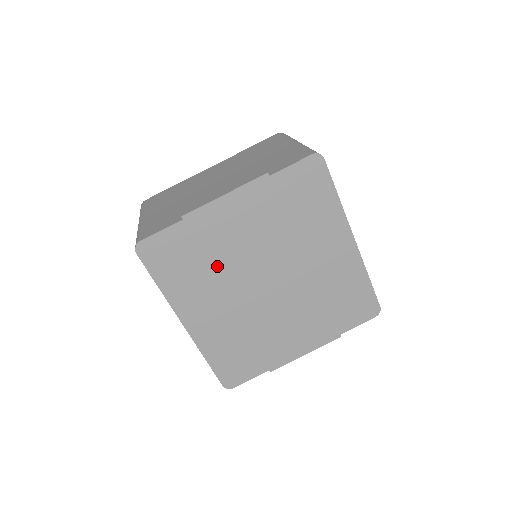
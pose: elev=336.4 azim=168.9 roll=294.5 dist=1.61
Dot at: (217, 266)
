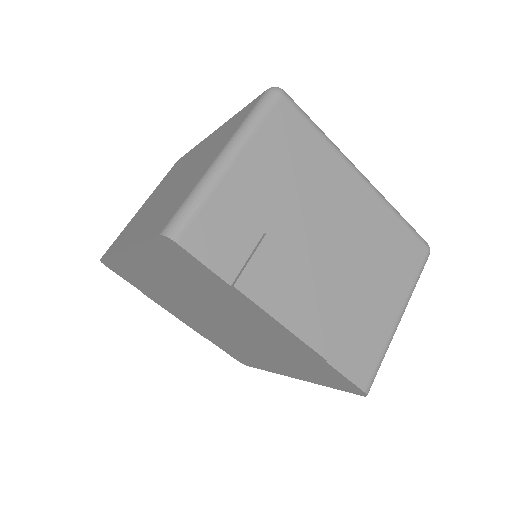
Dot at: (203, 293)
